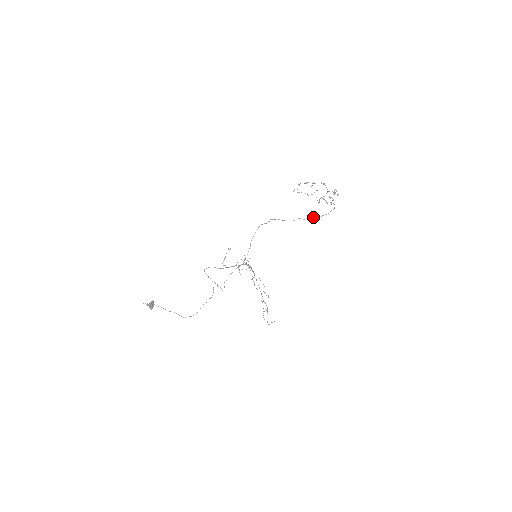
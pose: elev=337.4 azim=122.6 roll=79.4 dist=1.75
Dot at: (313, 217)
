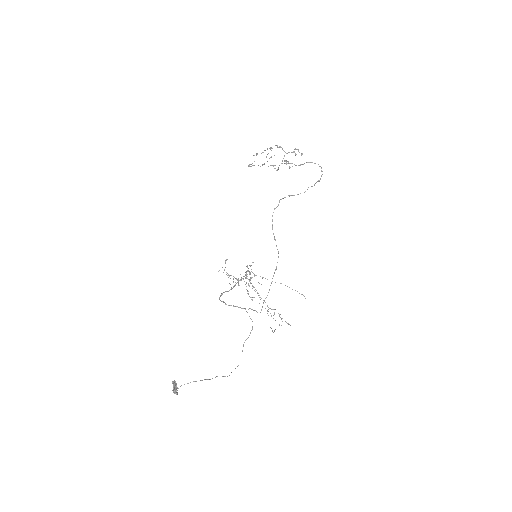
Dot at: (318, 181)
